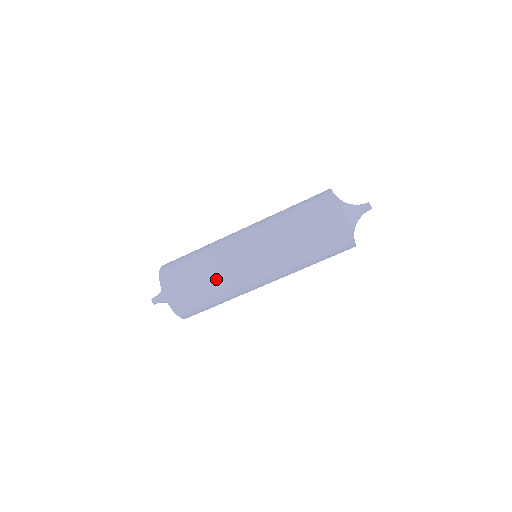
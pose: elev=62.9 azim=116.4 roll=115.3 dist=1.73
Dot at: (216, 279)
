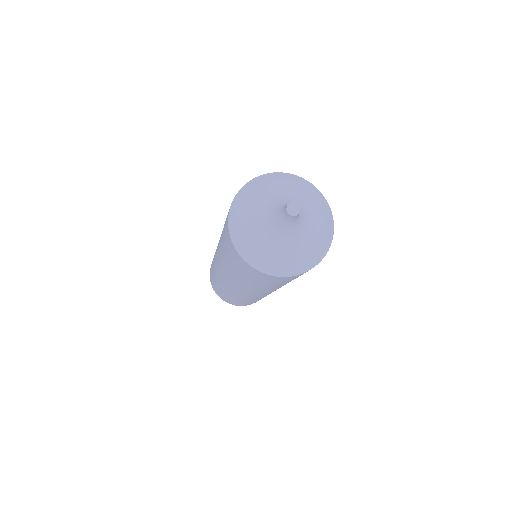
Dot at: occluded
